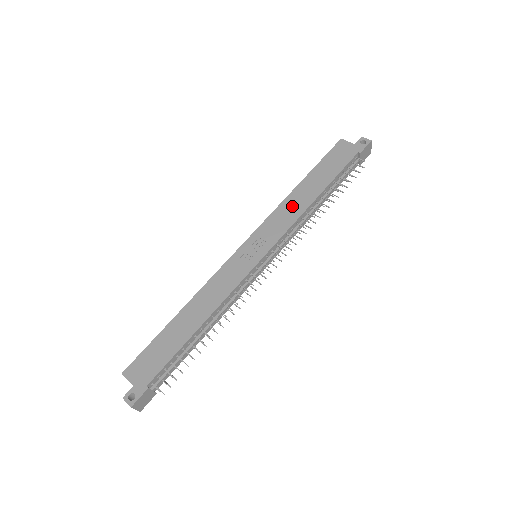
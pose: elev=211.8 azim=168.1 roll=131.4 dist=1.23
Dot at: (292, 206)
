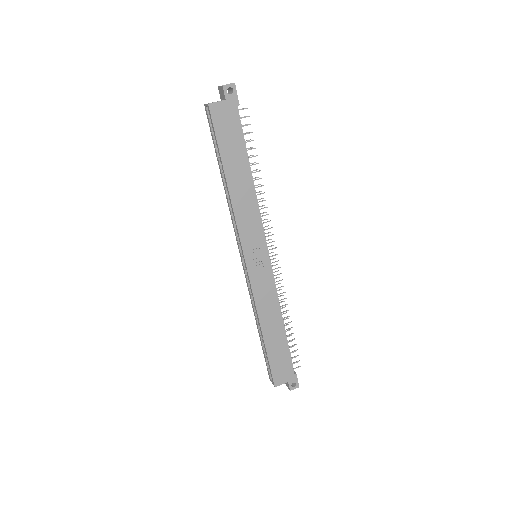
Dot at: (244, 203)
